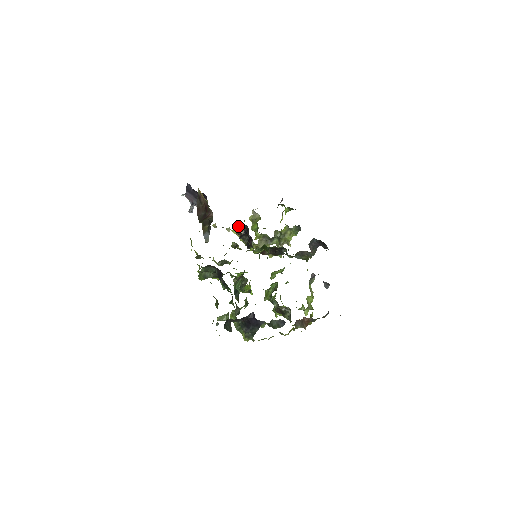
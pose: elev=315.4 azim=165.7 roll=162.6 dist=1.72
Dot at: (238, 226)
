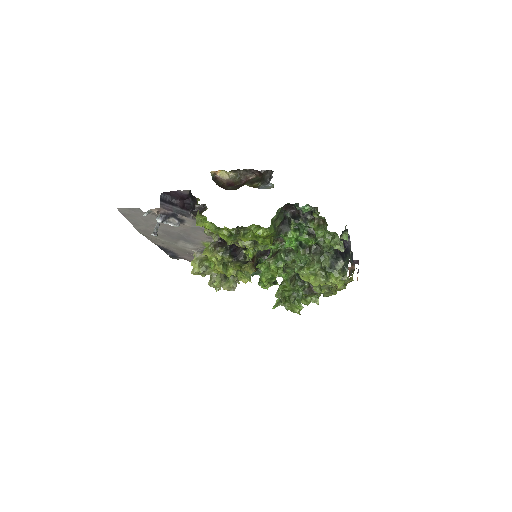
Dot at: (214, 244)
